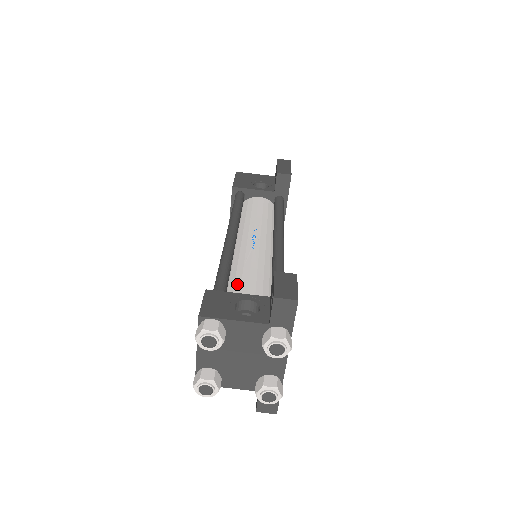
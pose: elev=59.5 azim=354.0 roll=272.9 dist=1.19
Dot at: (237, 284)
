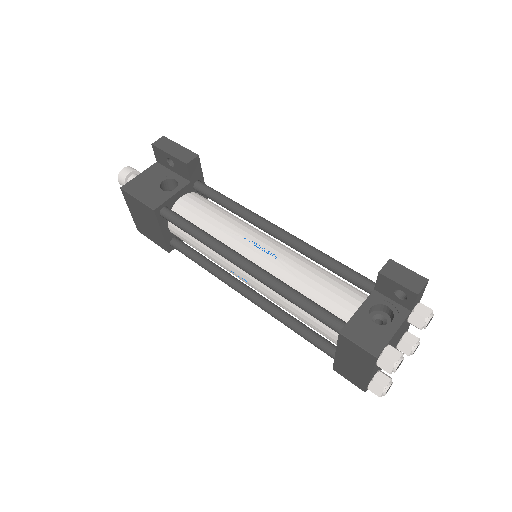
Dot at: (325, 301)
